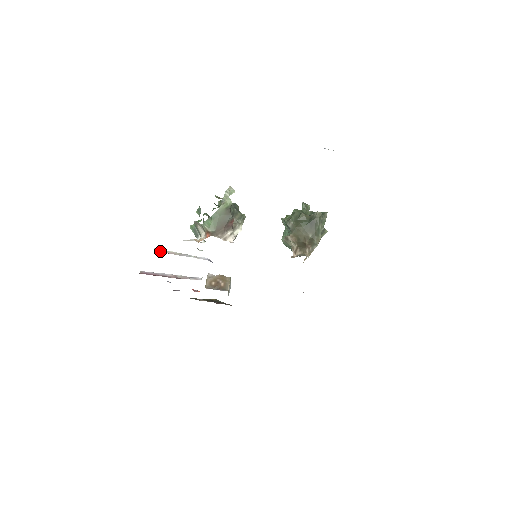
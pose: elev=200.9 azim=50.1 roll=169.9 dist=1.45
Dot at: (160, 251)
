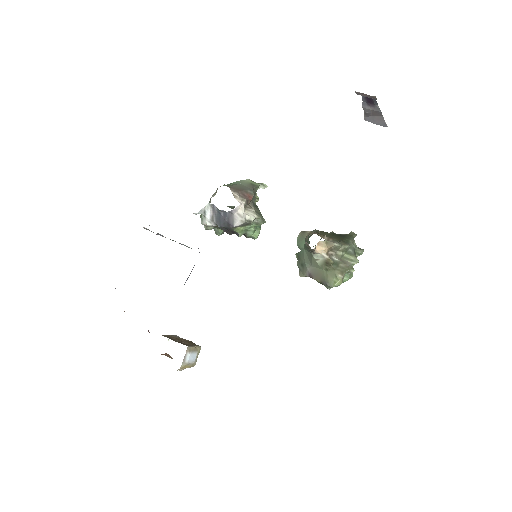
Dot at: occluded
